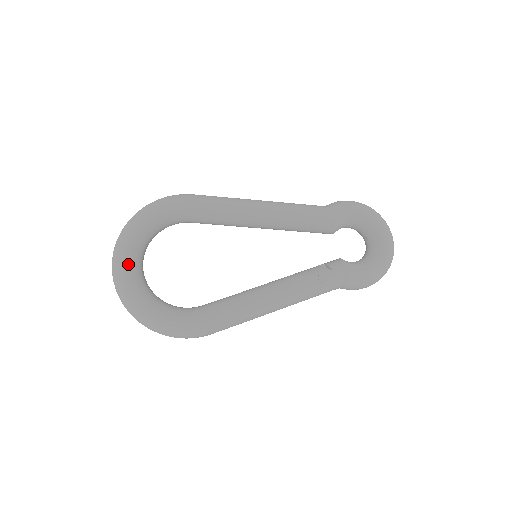
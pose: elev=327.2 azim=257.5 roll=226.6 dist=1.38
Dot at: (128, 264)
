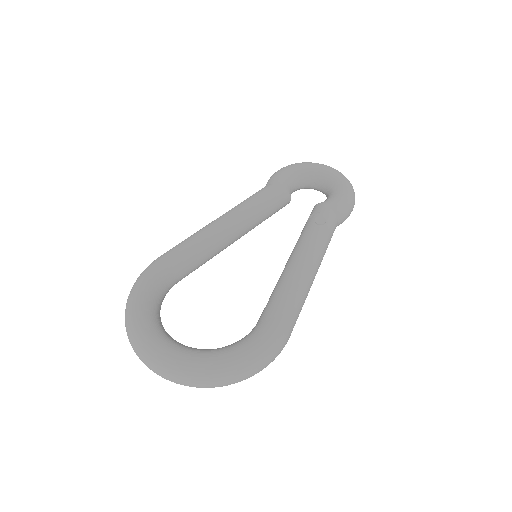
Dot at: (161, 344)
